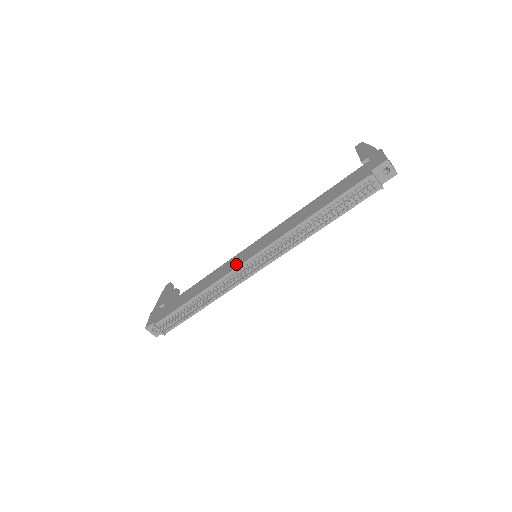
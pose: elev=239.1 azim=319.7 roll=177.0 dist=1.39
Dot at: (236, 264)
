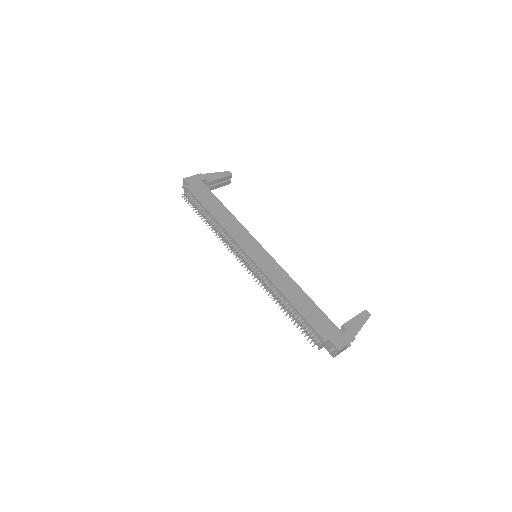
Dot at: (244, 244)
